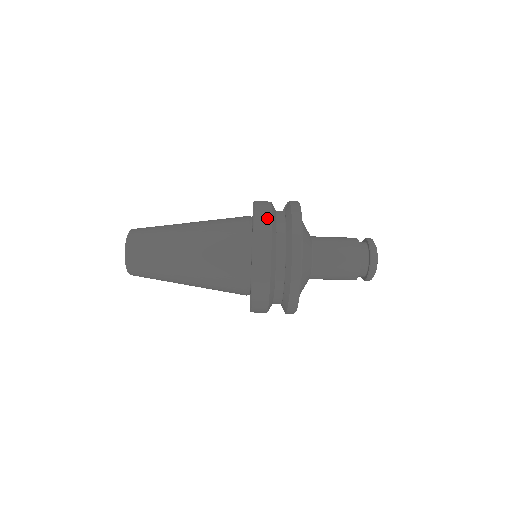
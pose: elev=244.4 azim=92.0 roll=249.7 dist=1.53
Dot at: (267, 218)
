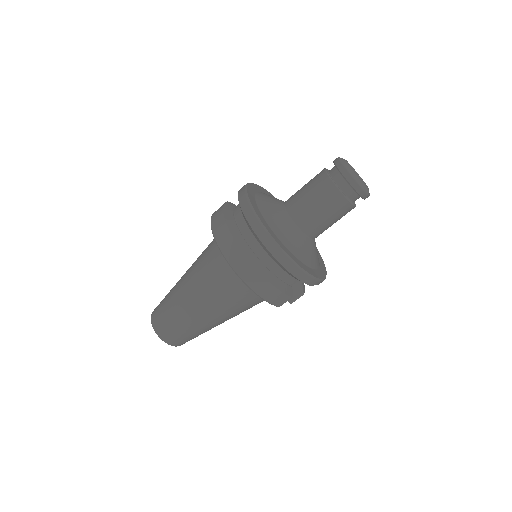
Dot at: (219, 215)
